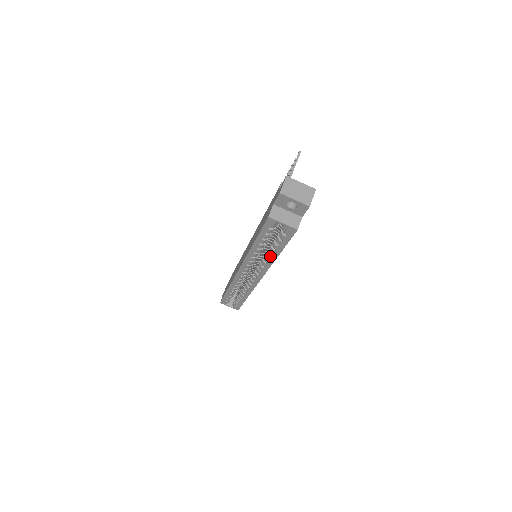
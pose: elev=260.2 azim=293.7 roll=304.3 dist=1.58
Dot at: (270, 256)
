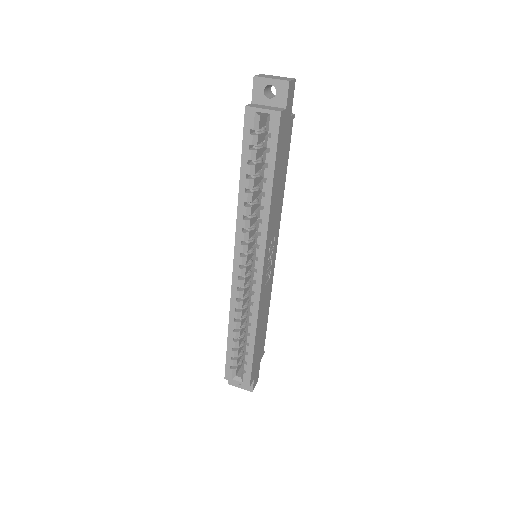
Dot at: (263, 199)
